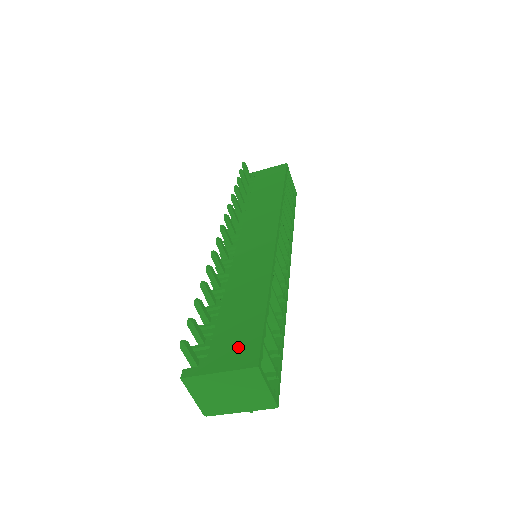
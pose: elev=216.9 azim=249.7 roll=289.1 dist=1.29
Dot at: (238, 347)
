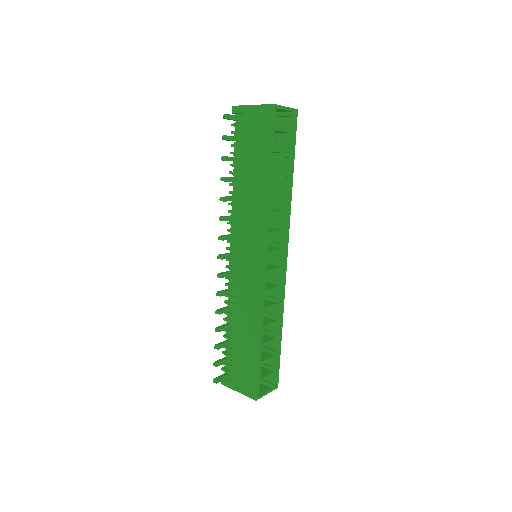
Dot at: (246, 380)
